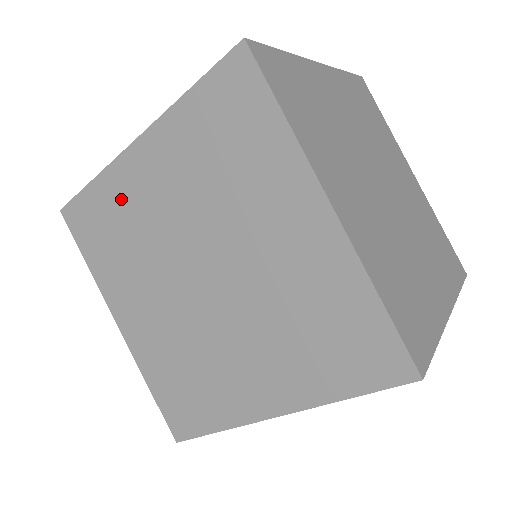
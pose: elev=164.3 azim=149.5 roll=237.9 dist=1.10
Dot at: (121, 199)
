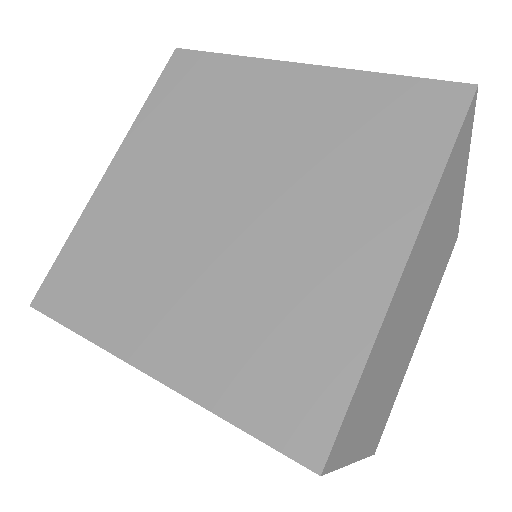
Dot at: (237, 89)
